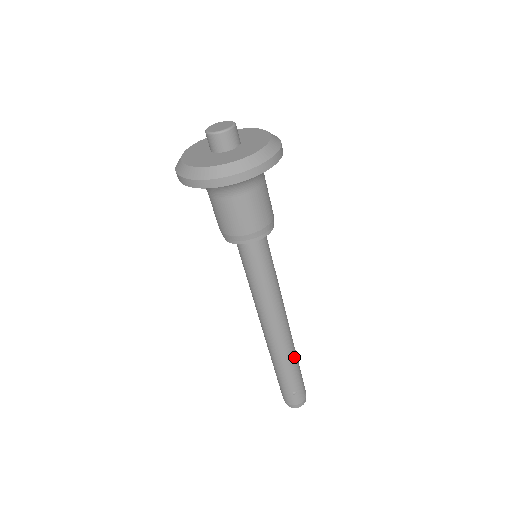
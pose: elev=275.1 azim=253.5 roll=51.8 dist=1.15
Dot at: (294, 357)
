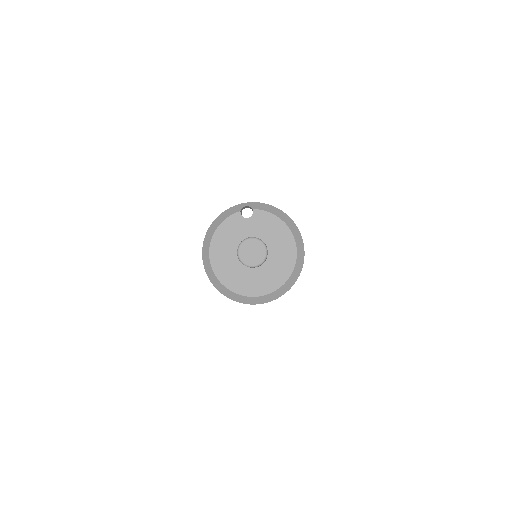
Dot at: occluded
